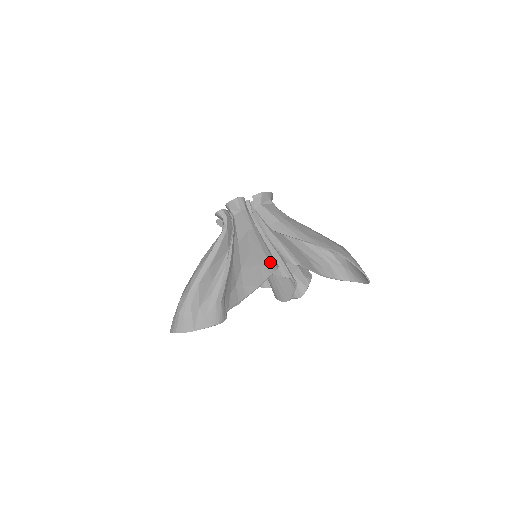
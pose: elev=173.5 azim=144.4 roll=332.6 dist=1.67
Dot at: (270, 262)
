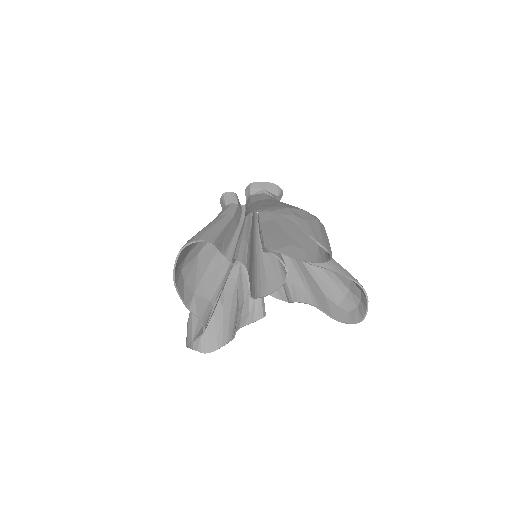
Dot at: (196, 236)
